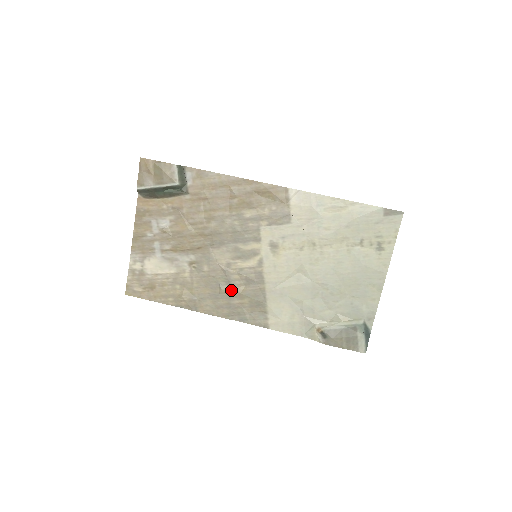
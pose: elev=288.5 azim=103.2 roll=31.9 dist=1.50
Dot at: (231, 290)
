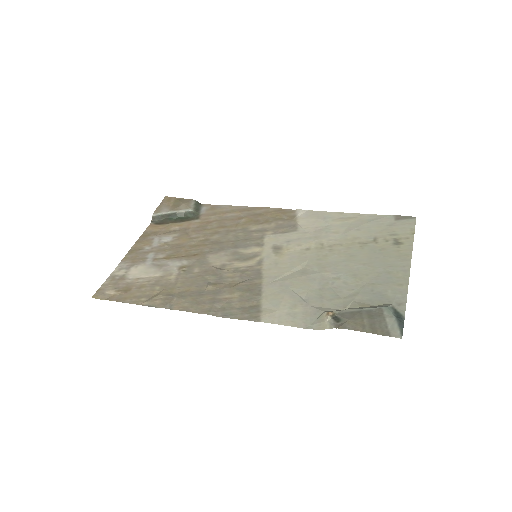
Dot at: (220, 286)
